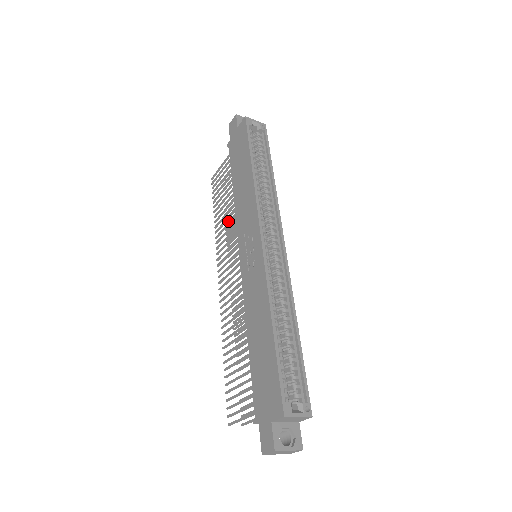
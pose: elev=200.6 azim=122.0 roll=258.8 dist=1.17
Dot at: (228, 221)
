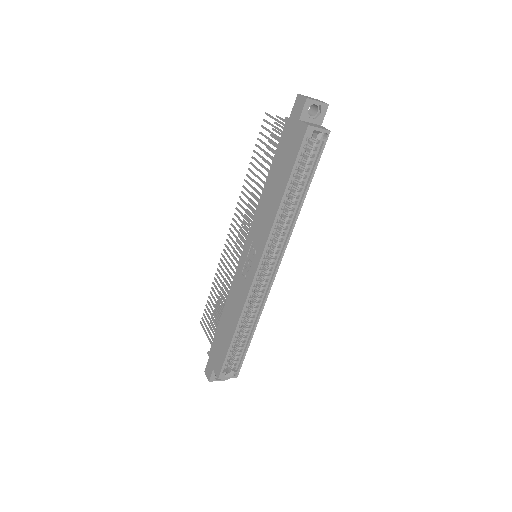
Dot at: occluded
